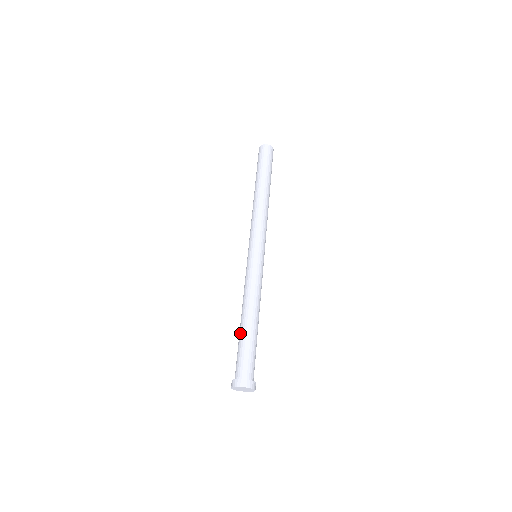
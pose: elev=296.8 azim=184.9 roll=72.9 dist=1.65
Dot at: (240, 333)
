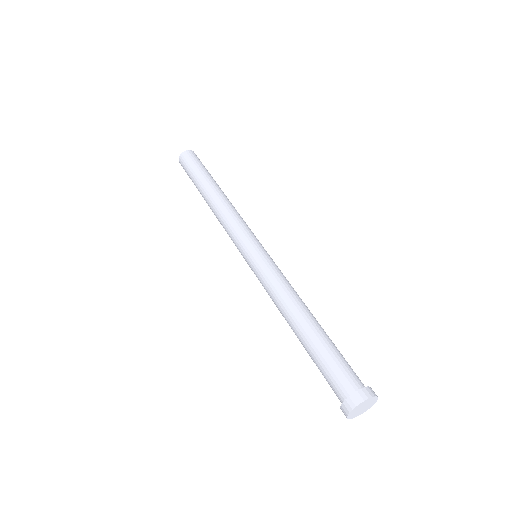
Dot at: (304, 346)
